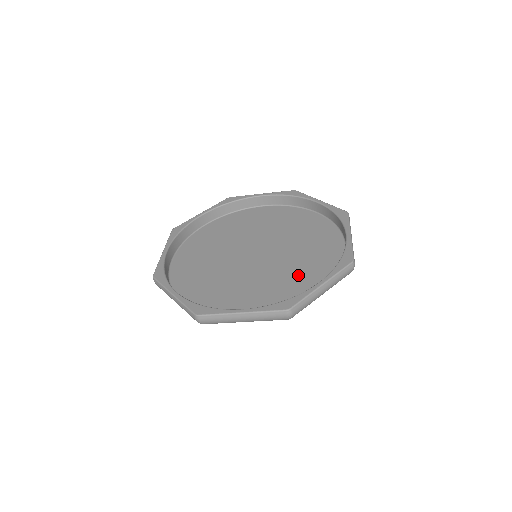
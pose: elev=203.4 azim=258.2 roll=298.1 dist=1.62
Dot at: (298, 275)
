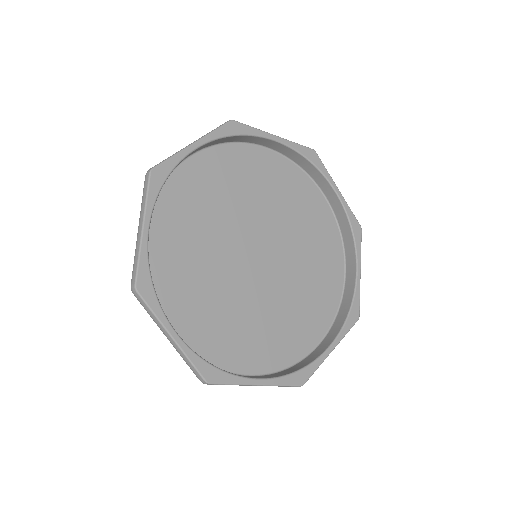
Dot at: (301, 310)
